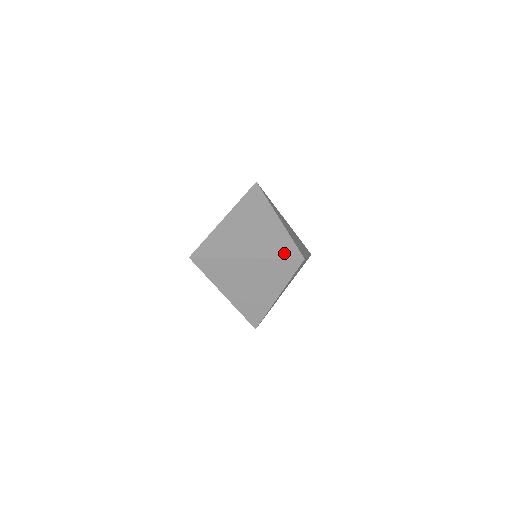
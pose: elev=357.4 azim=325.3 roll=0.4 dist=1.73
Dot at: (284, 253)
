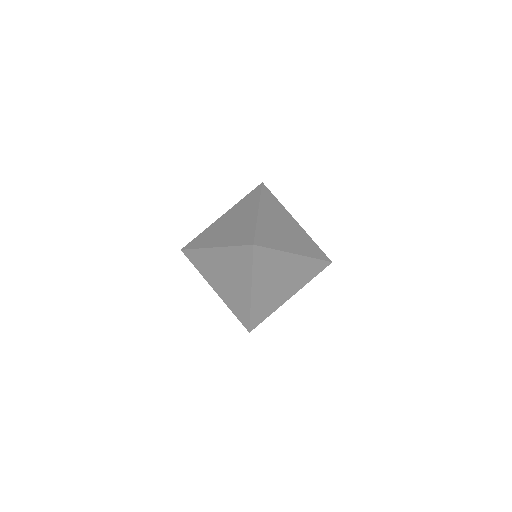
Dot at: (242, 240)
